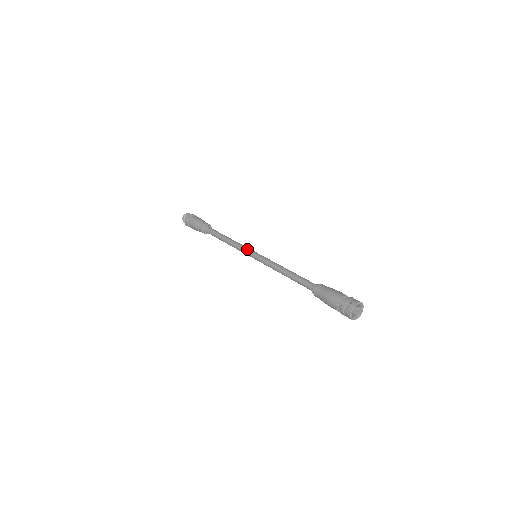
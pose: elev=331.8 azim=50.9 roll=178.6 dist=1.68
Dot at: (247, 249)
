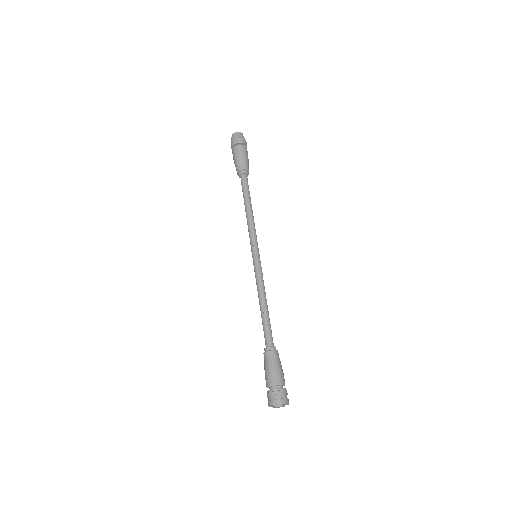
Dot at: (253, 242)
